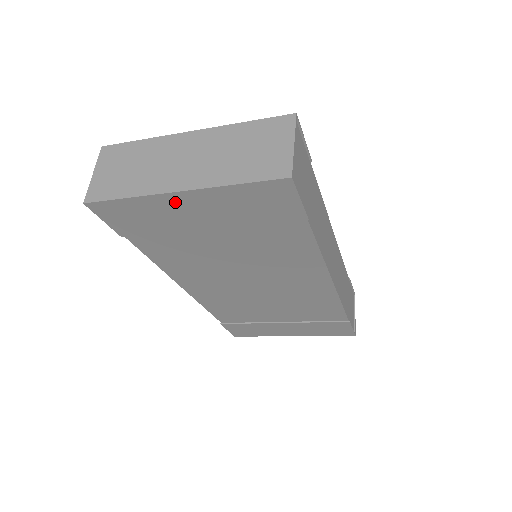
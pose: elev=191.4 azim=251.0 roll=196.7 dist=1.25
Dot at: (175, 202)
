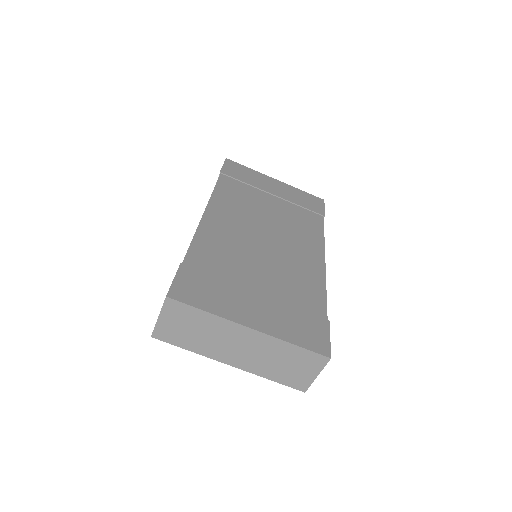
Dot at: (270, 180)
